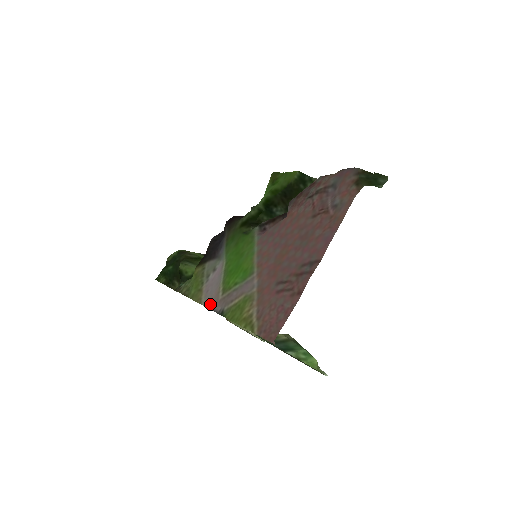
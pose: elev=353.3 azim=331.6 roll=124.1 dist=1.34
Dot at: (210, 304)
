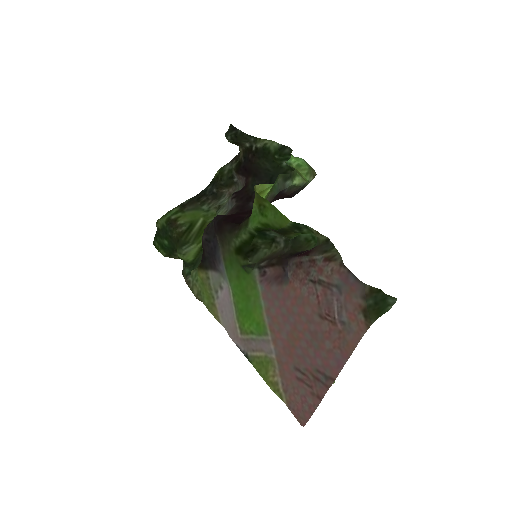
Dot at: (230, 333)
